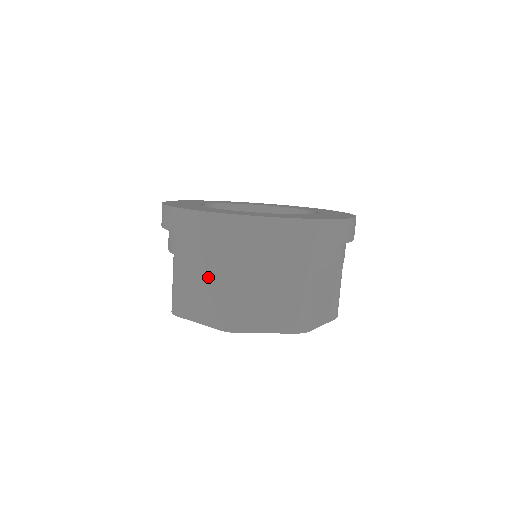
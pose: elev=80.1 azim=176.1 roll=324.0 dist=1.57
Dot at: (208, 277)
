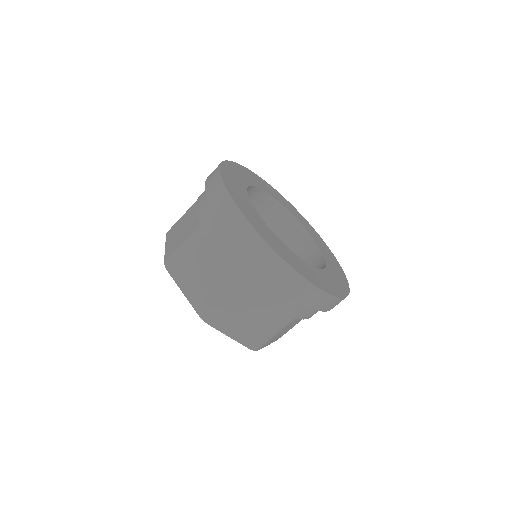
Dot at: (218, 271)
